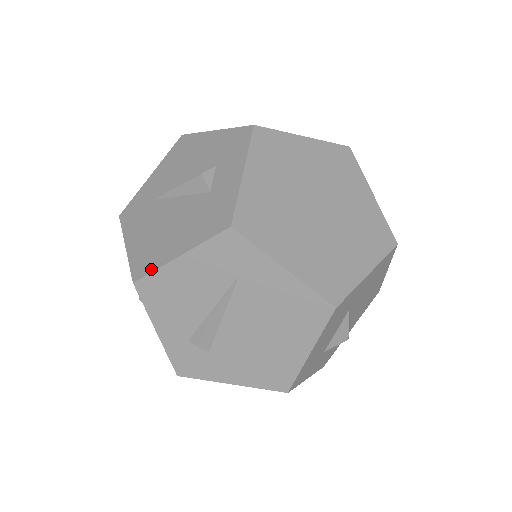
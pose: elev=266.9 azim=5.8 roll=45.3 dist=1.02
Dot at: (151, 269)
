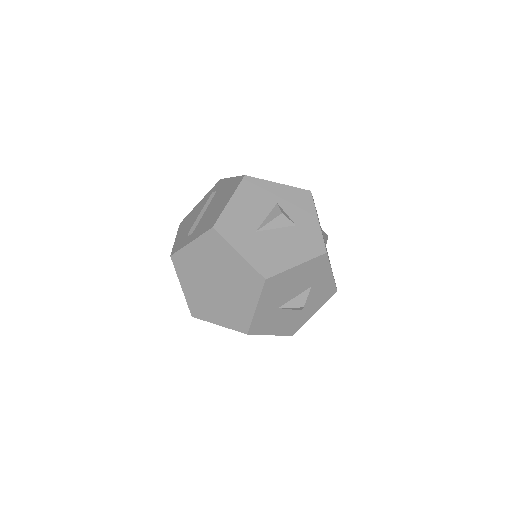
Dot at: occluded
